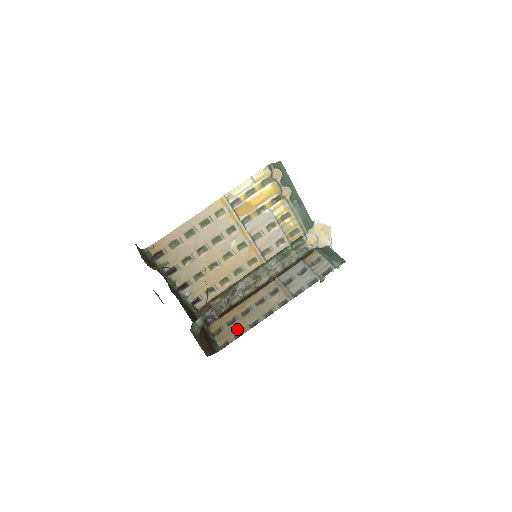
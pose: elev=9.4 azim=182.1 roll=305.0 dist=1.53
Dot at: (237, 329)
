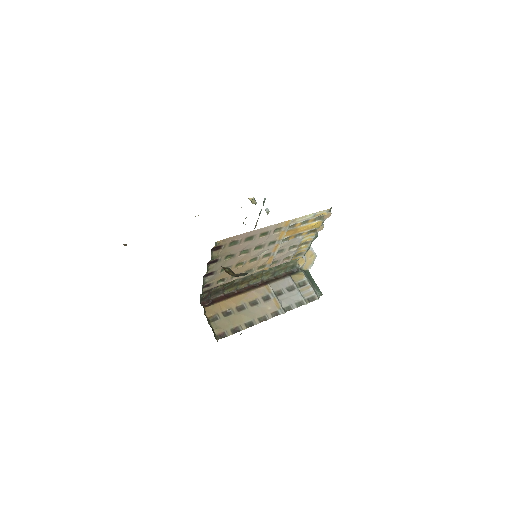
Dot at: (234, 324)
